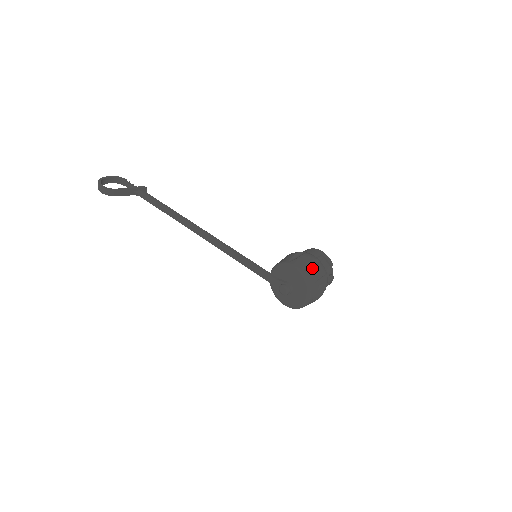
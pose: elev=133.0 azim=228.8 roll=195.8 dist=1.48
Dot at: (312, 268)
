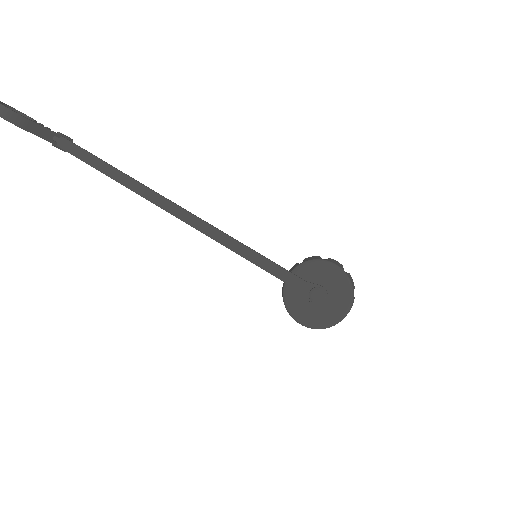
Dot at: (348, 273)
